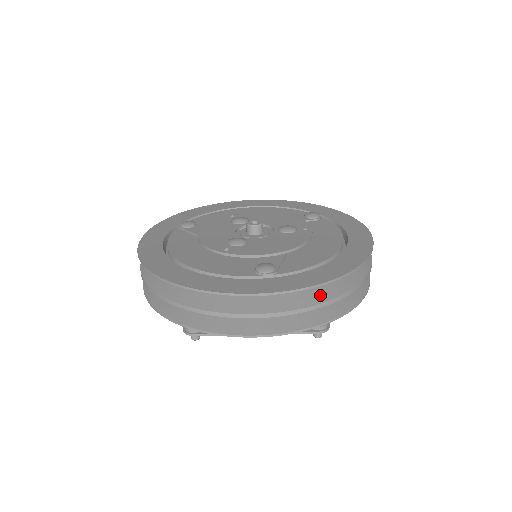
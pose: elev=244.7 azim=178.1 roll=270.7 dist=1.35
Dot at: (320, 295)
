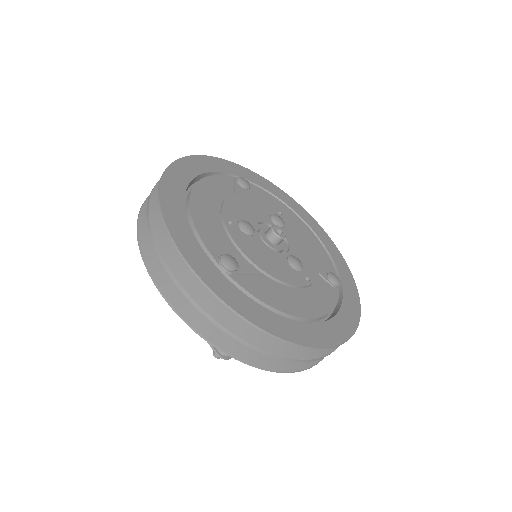
Dot at: (239, 326)
